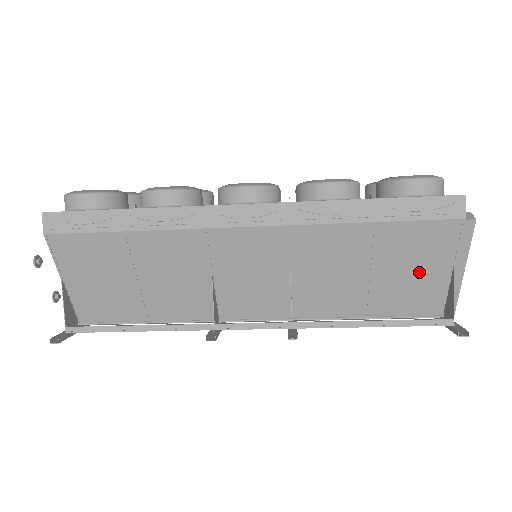
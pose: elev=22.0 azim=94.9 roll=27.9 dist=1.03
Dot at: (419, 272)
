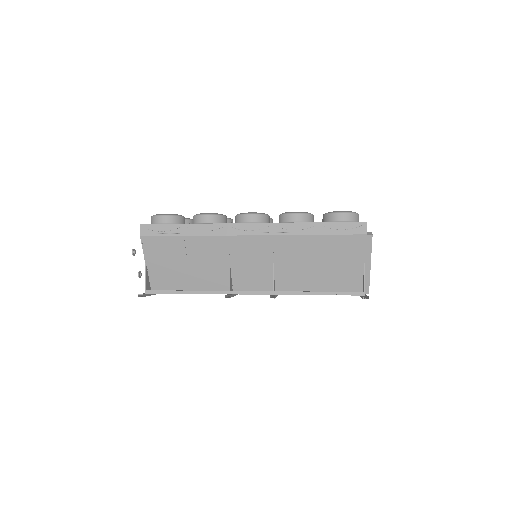
Dot at: (345, 265)
